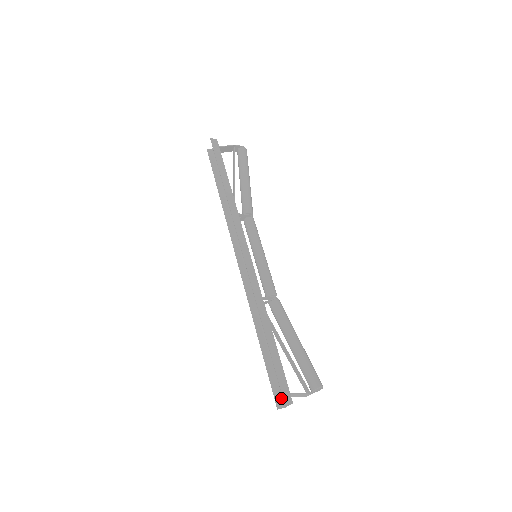
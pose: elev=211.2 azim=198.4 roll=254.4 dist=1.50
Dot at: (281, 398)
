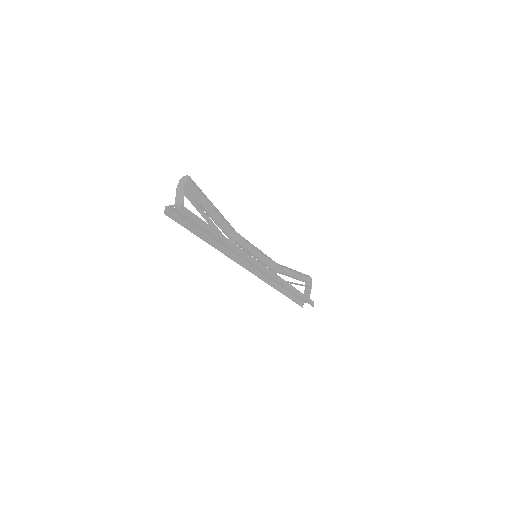
Dot at: (301, 302)
